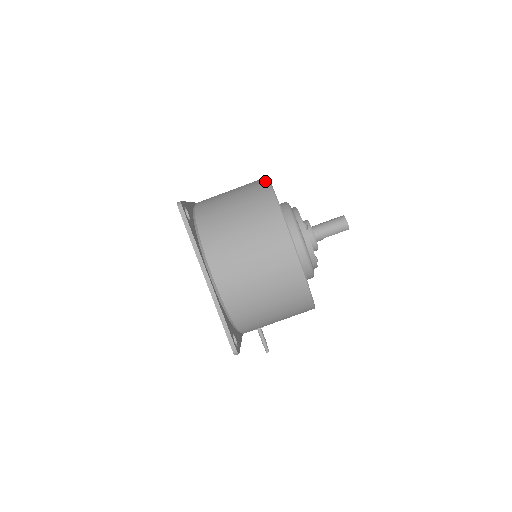
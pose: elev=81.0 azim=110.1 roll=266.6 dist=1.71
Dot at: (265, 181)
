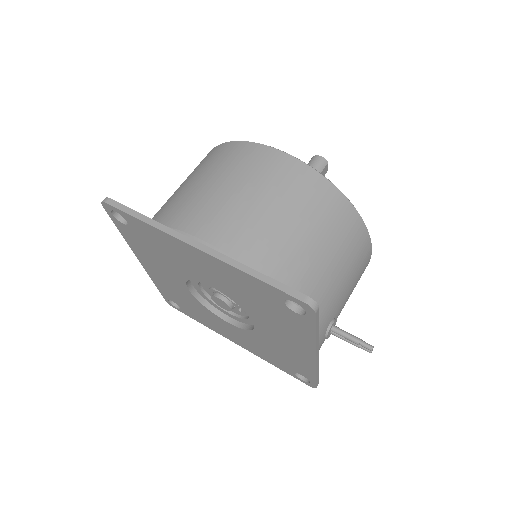
Dot at: occluded
